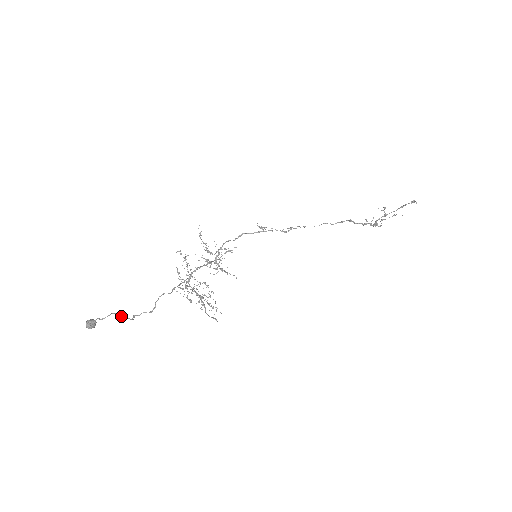
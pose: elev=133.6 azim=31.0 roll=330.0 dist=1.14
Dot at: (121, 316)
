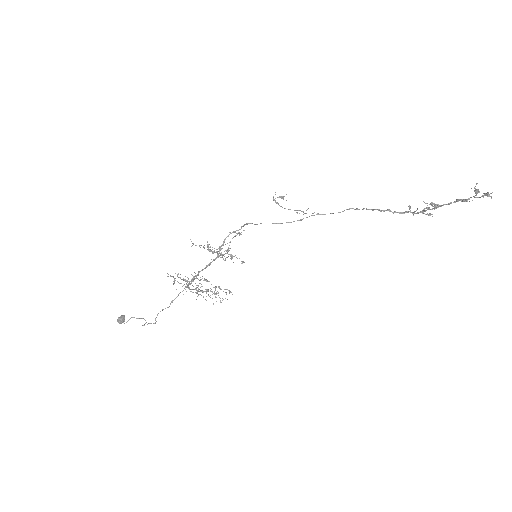
Dot at: occluded
